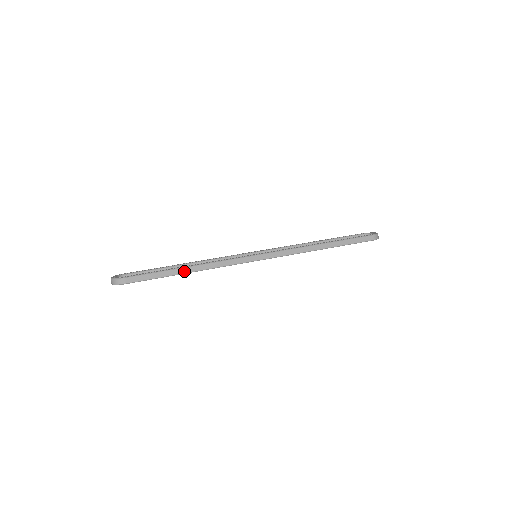
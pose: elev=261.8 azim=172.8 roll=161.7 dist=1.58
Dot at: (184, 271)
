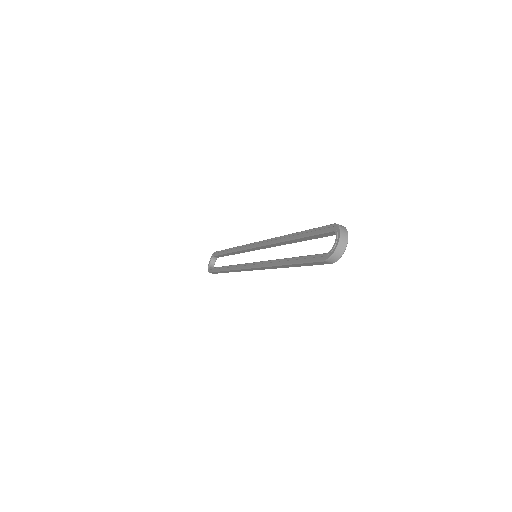
Dot at: (226, 272)
